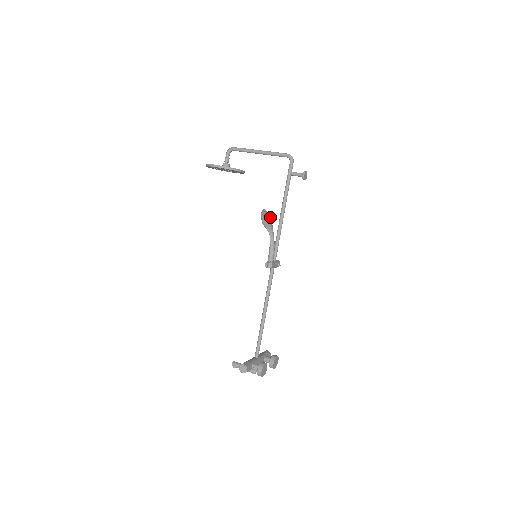
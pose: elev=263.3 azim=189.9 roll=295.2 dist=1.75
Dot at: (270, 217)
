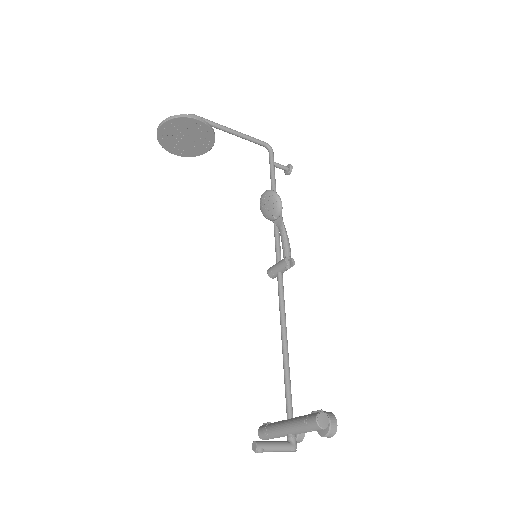
Dot at: occluded
